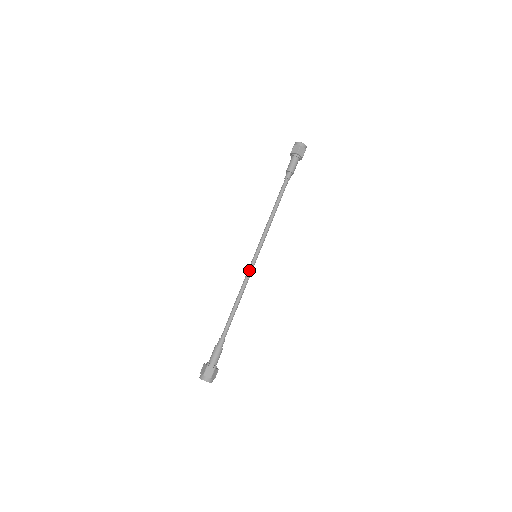
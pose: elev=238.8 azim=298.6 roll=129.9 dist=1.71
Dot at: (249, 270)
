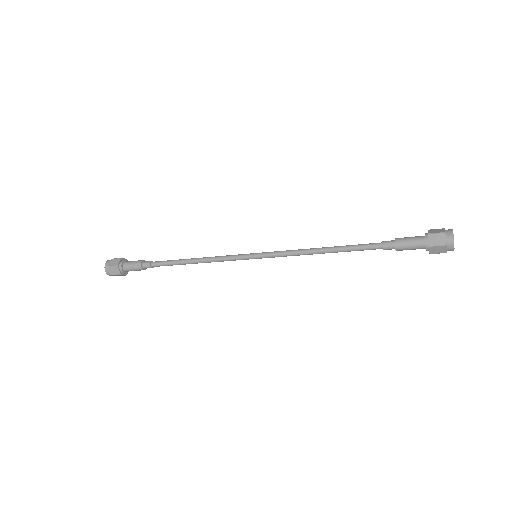
Dot at: (234, 257)
